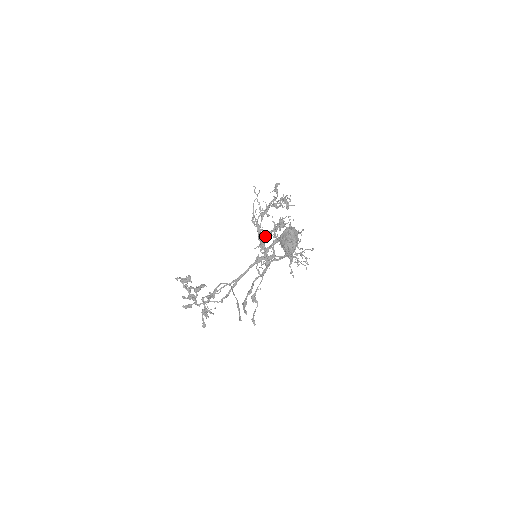
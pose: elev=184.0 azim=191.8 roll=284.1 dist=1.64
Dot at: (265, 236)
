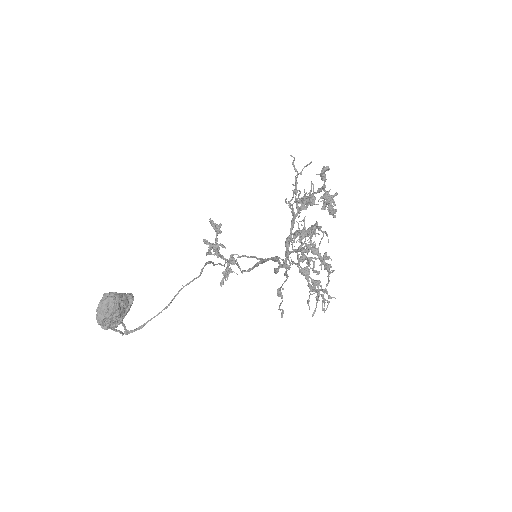
Dot at: (295, 233)
